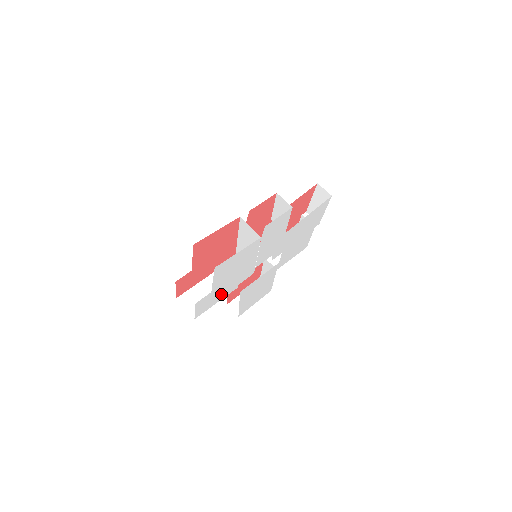
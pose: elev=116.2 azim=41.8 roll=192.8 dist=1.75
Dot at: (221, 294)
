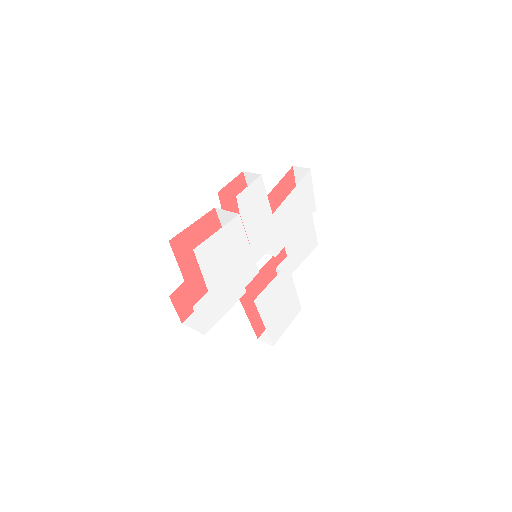
Dot at: (226, 299)
